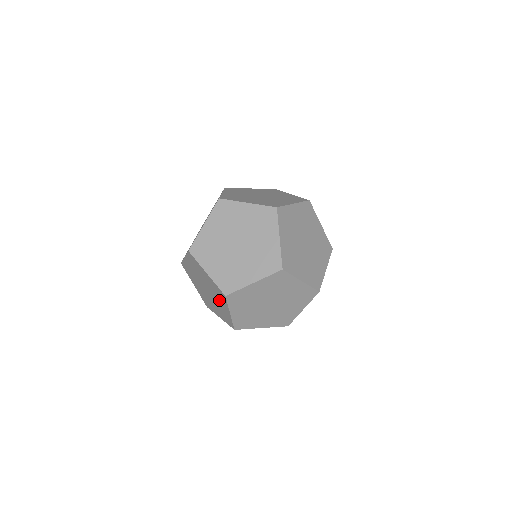
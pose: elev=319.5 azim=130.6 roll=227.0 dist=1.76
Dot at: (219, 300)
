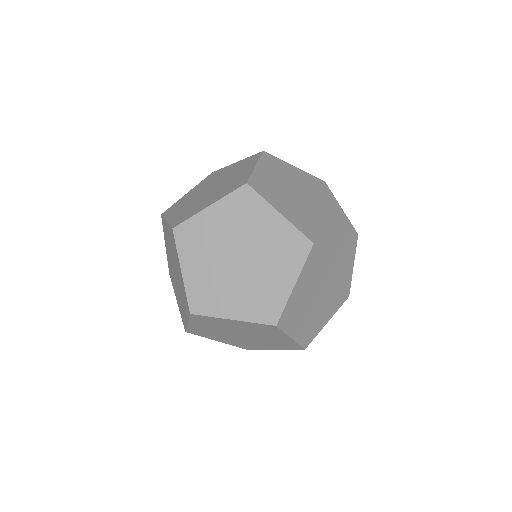
Dot at: (183, 300)
